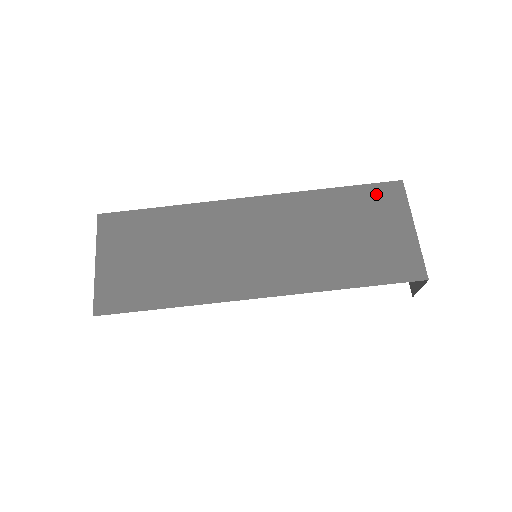
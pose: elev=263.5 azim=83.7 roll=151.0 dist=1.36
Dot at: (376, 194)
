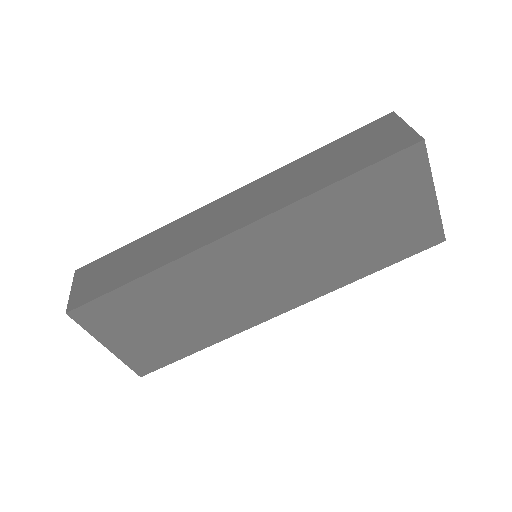
Dot at: (390, 172)
